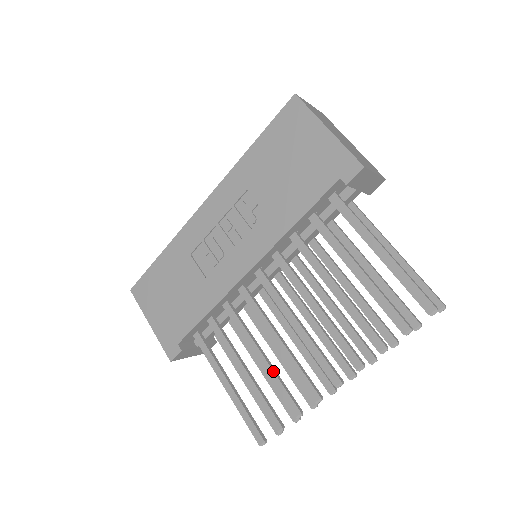
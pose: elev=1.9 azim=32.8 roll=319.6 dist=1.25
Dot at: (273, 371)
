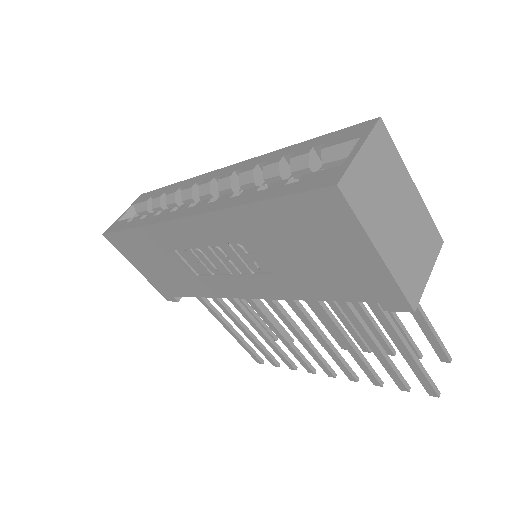
Dot at: (272, 344)
